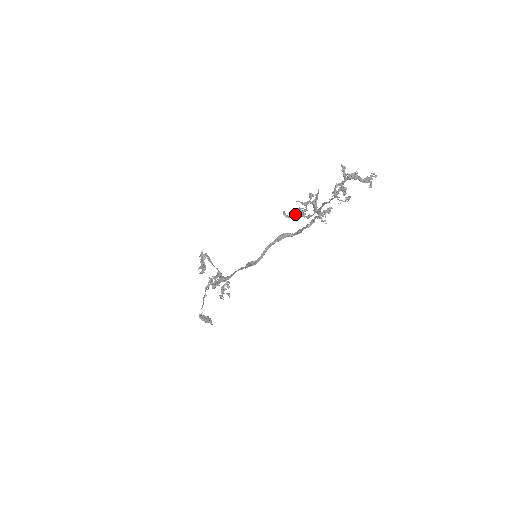
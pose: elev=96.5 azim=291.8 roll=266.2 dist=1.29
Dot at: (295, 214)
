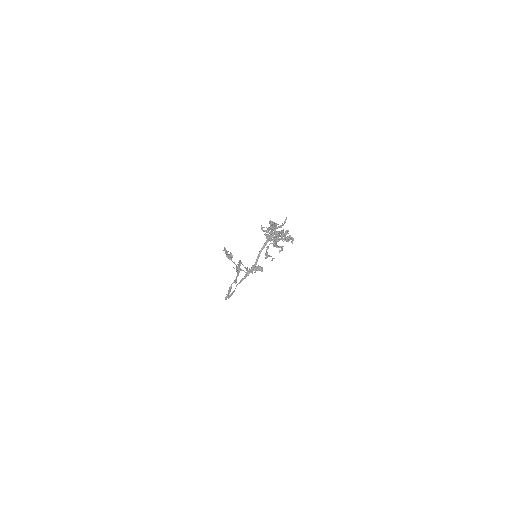
Dot at: occluded
